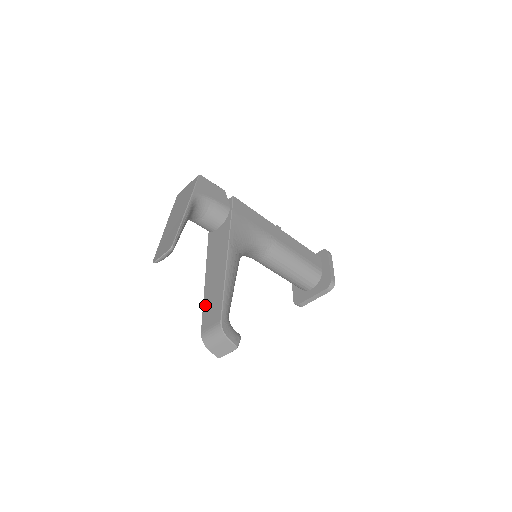
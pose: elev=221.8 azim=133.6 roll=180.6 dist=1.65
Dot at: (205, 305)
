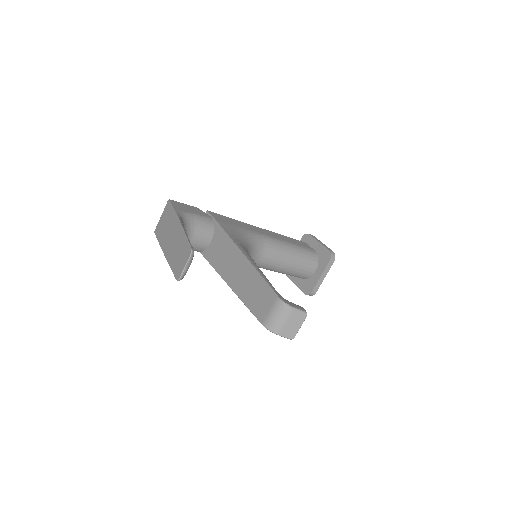
Dot at: (247, 302)
